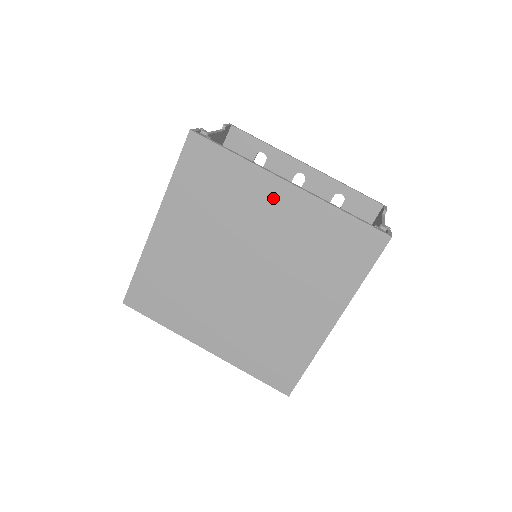
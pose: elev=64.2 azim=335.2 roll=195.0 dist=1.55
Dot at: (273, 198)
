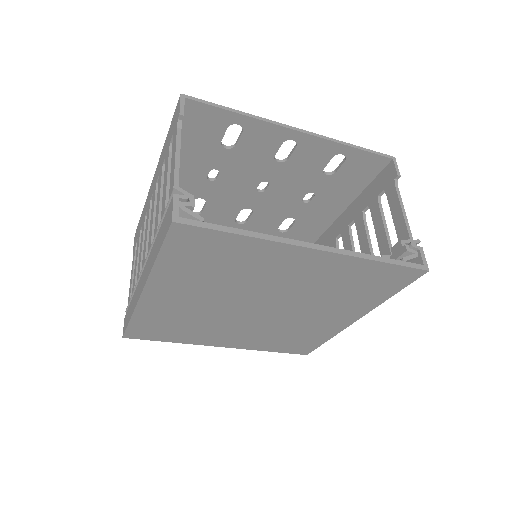
Dot at: (294, 261)
